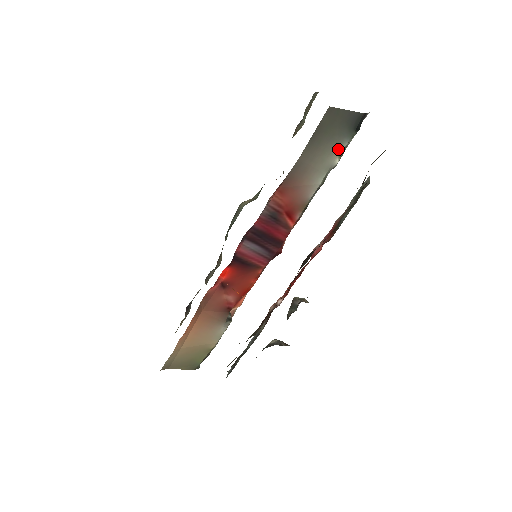
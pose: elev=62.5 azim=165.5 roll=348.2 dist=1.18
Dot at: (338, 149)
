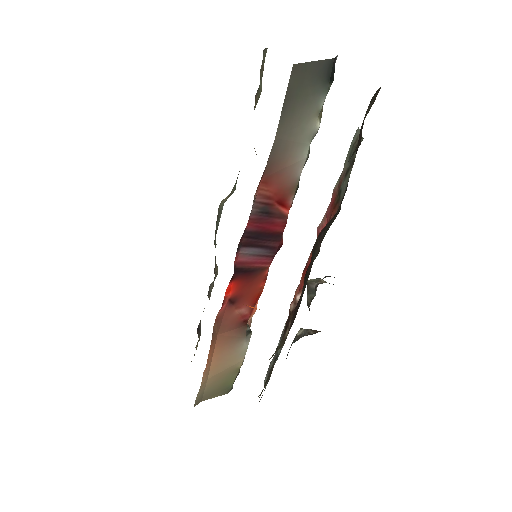
Dot at: (316, 111)
